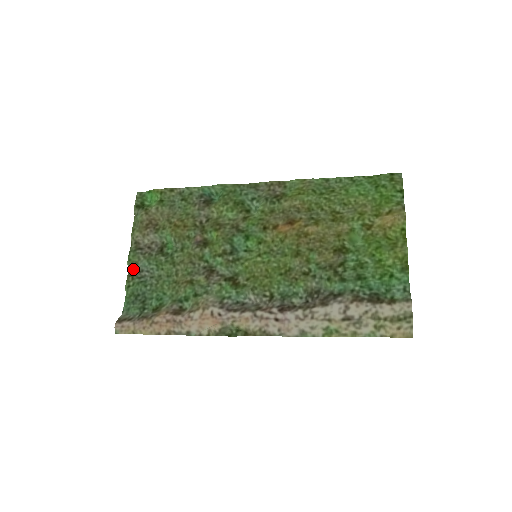
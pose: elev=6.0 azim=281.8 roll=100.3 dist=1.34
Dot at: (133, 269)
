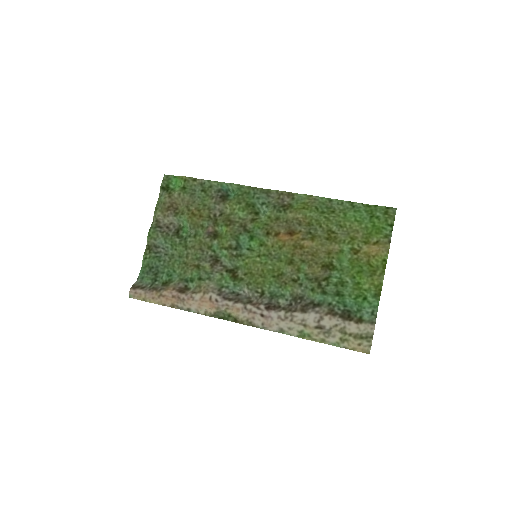
Dot at: (151, 244)
